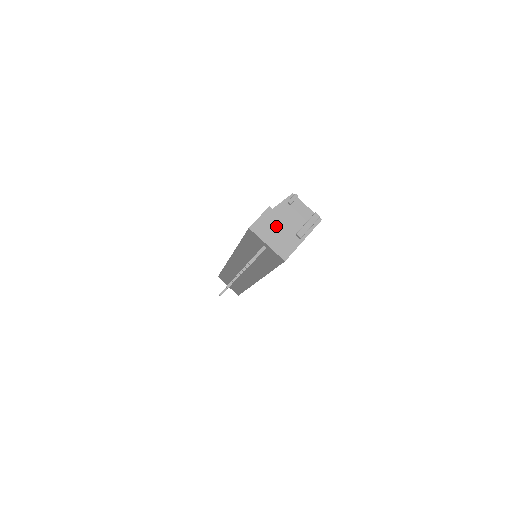
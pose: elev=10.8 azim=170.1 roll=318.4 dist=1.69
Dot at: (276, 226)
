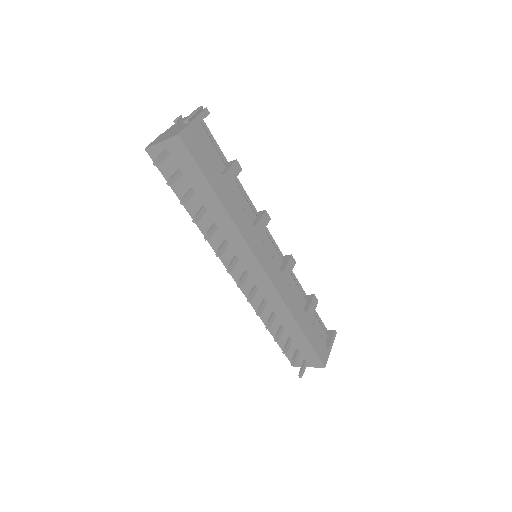
Dot at: (167, 134)
